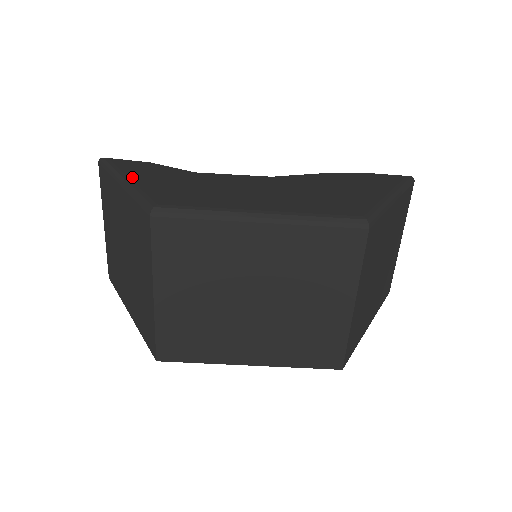
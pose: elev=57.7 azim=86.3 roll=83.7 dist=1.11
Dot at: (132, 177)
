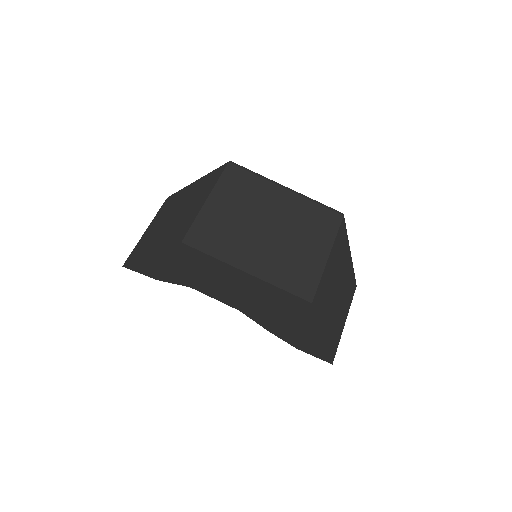
Dot at: occluded
